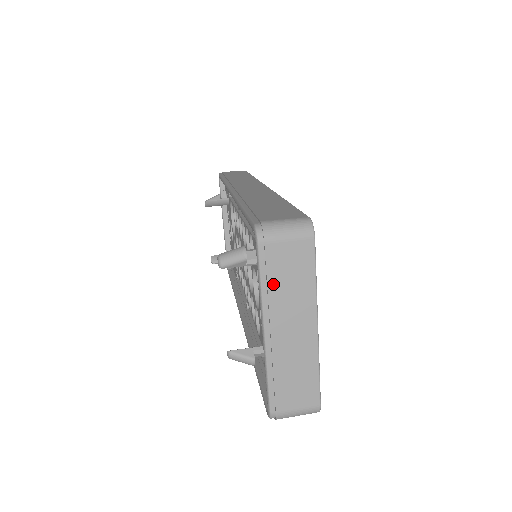
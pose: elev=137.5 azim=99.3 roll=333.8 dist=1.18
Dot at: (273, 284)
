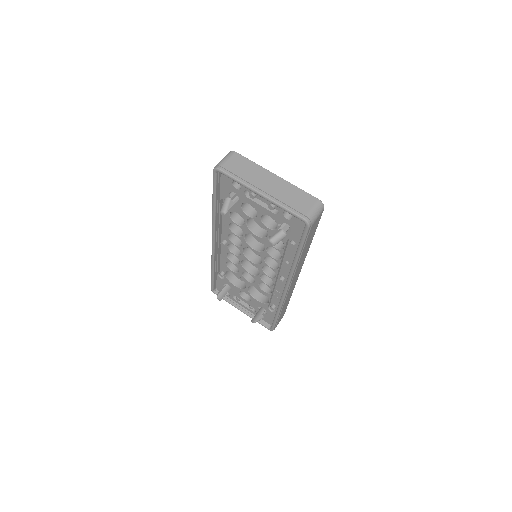
Dot at: (241, 175)
